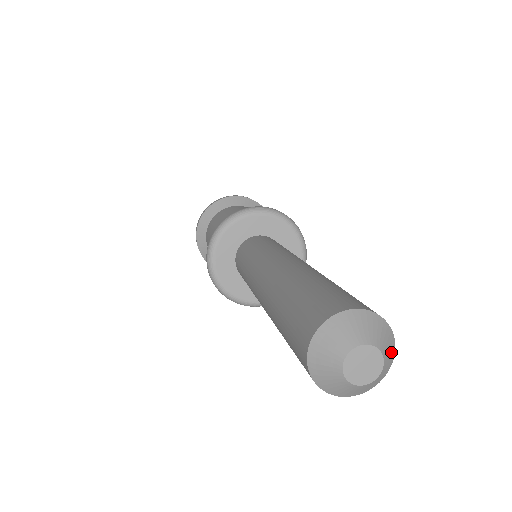
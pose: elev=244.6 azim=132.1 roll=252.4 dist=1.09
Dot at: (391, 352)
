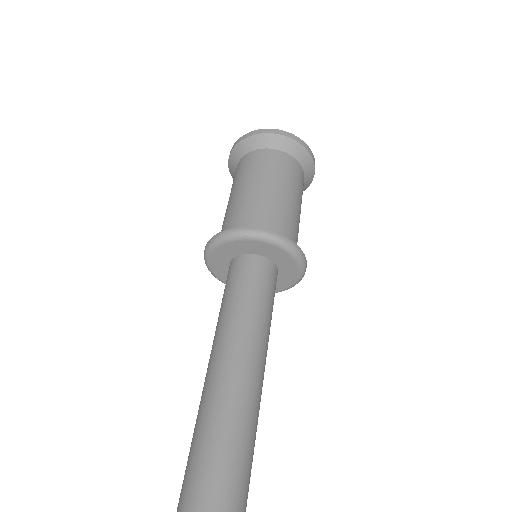
Dot at: out of frame
